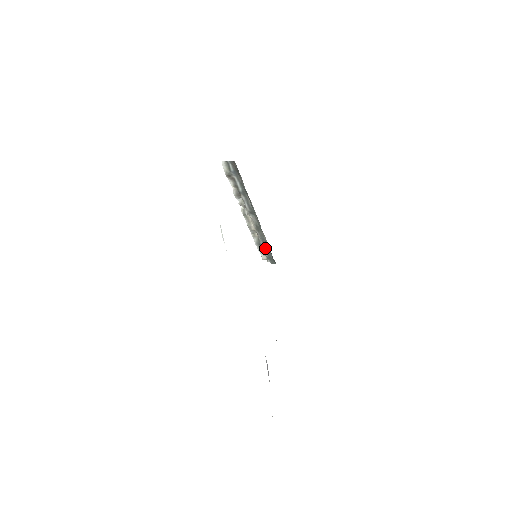
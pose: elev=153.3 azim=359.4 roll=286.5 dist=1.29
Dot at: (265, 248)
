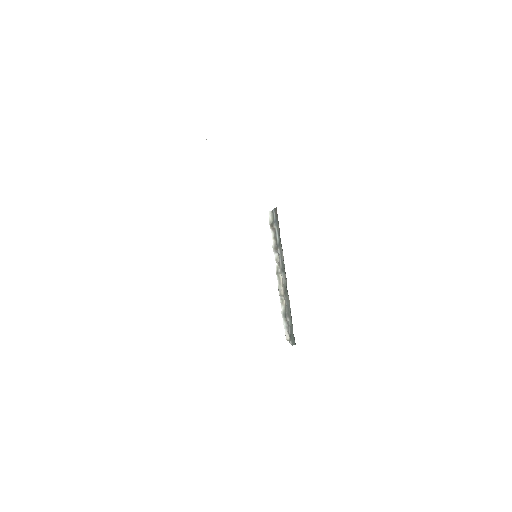
Dot at: (289, 321)
